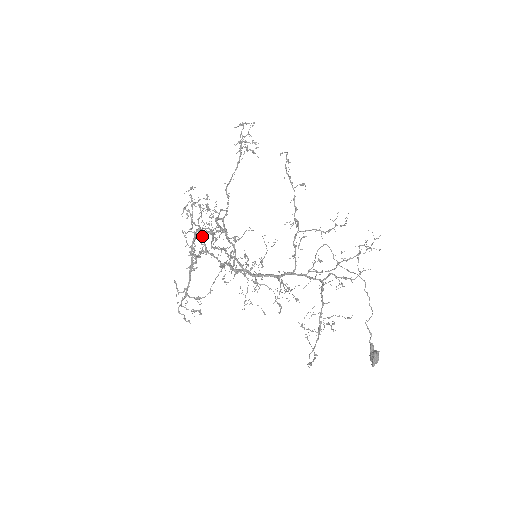
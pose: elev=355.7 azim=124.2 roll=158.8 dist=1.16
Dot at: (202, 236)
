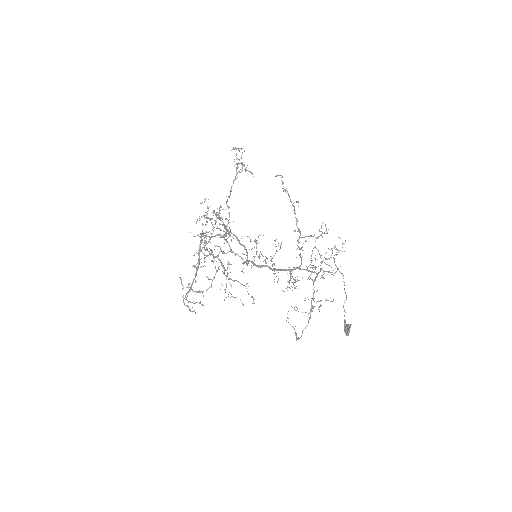
Dot at: (226, 239)
